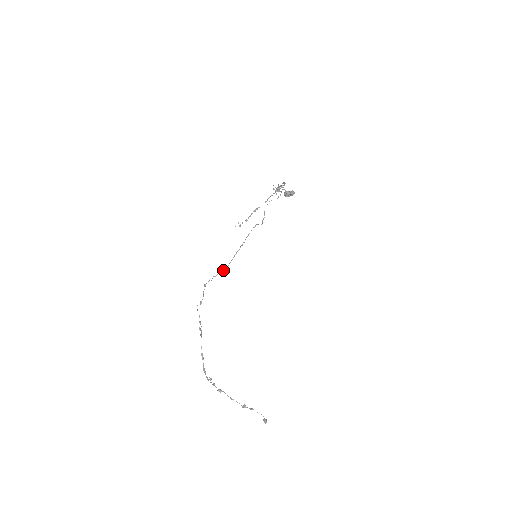
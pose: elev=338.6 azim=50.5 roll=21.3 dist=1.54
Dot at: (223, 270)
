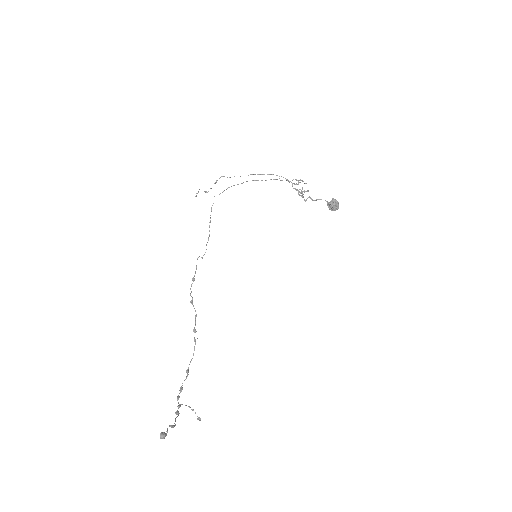
Dot at: occluded
